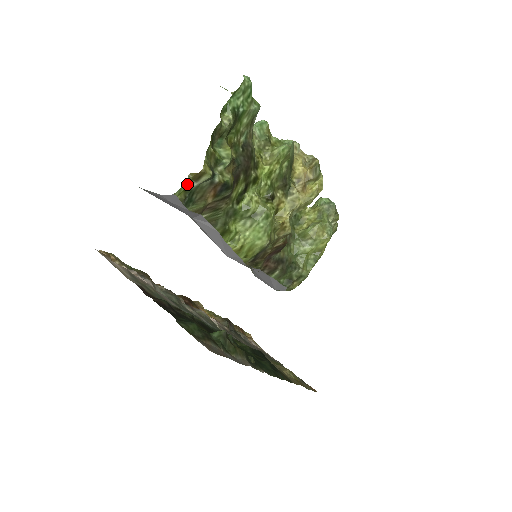
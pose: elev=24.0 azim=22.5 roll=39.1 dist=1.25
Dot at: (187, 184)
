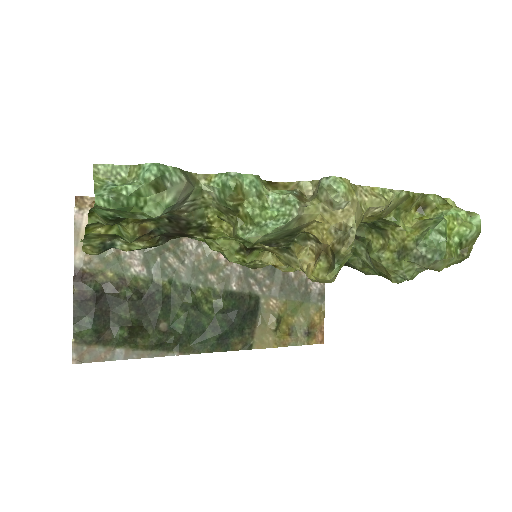
Dot at: occluded
